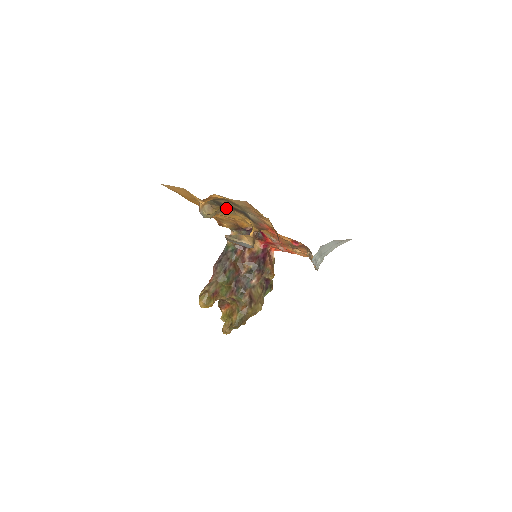
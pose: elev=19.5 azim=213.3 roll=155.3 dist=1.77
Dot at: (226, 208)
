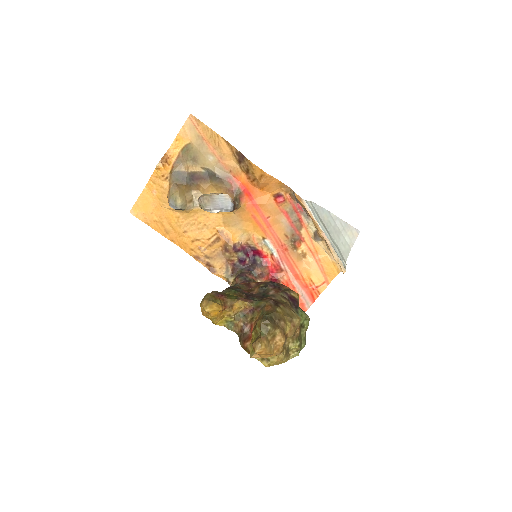
Dot at: (194, 193)
